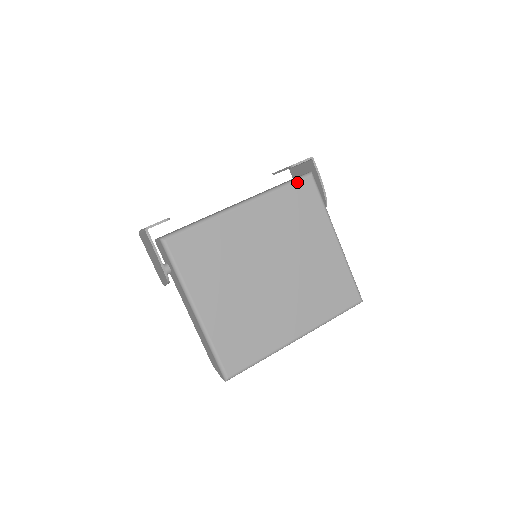
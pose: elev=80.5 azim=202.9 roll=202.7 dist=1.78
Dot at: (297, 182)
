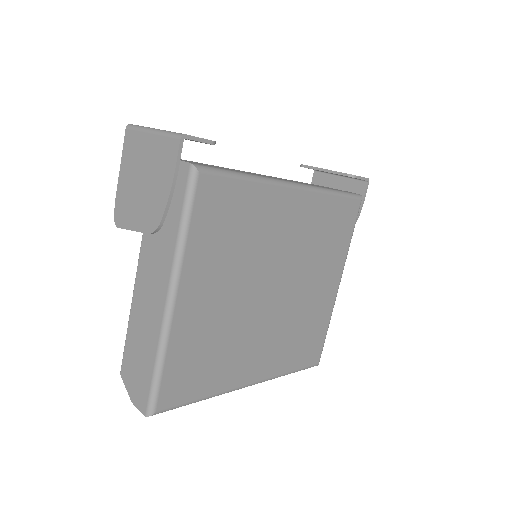
Dot at: (349, 198)
